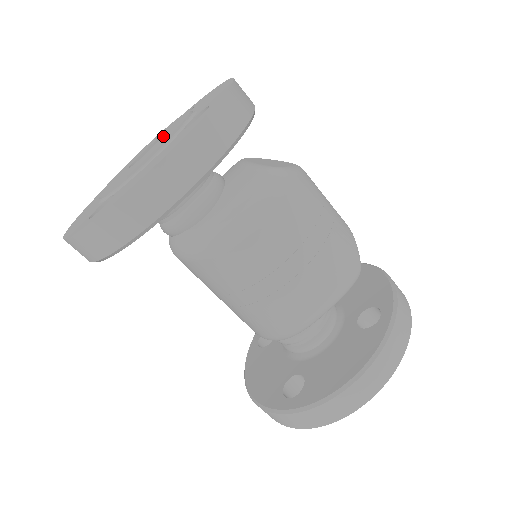
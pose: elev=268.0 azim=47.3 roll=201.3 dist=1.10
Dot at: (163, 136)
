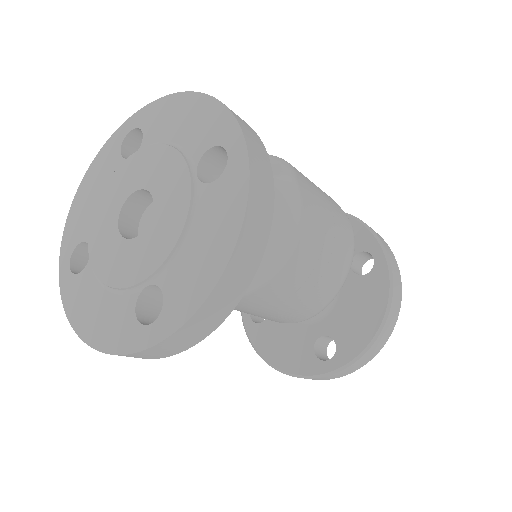
Dot at: (157, 189)
